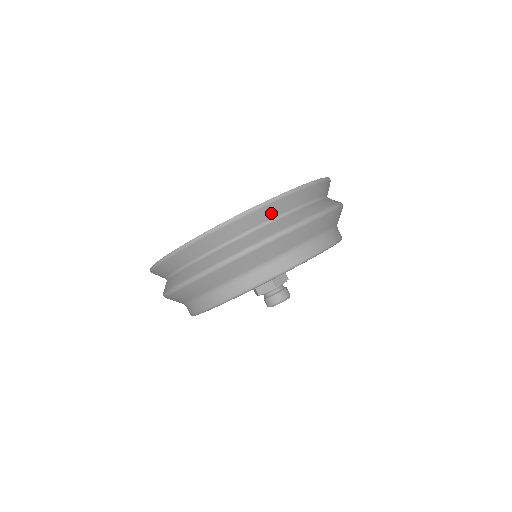
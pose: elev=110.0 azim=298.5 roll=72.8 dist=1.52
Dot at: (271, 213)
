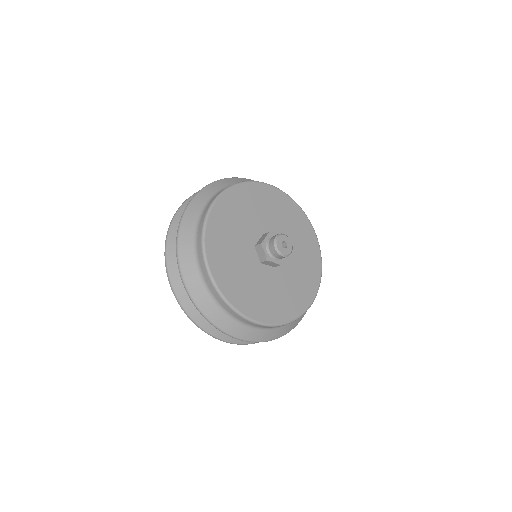
Dot at: occluded
